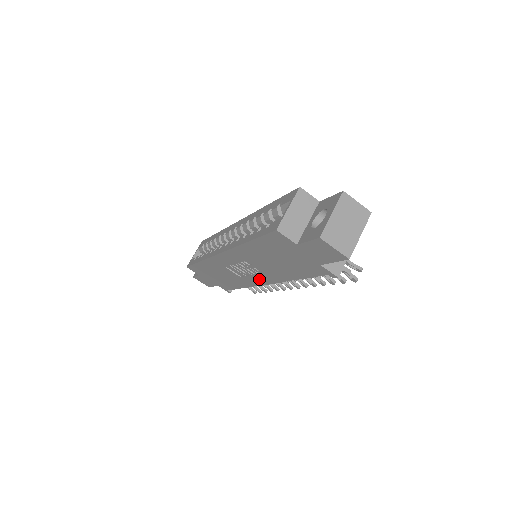
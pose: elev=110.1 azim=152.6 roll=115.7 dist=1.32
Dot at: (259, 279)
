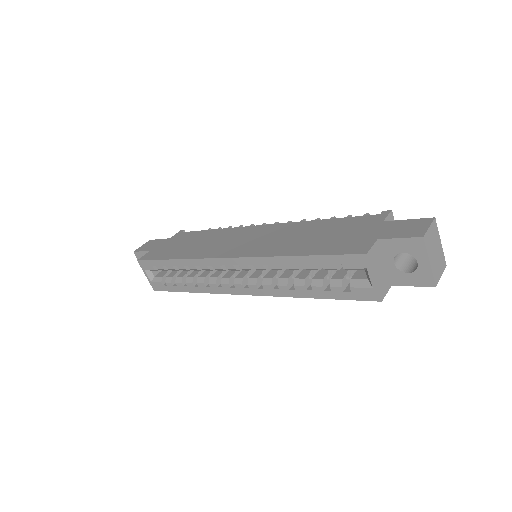
Dot at: occluded
